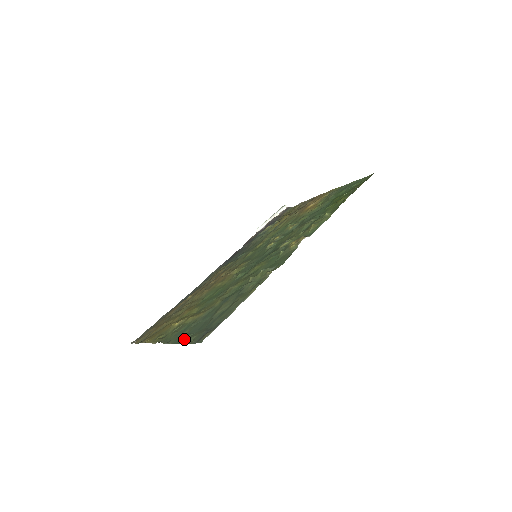
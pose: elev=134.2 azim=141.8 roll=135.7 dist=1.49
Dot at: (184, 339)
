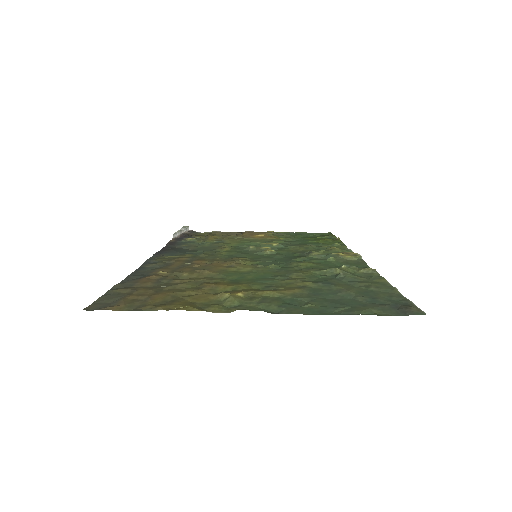
Dot at: (339, 311)
